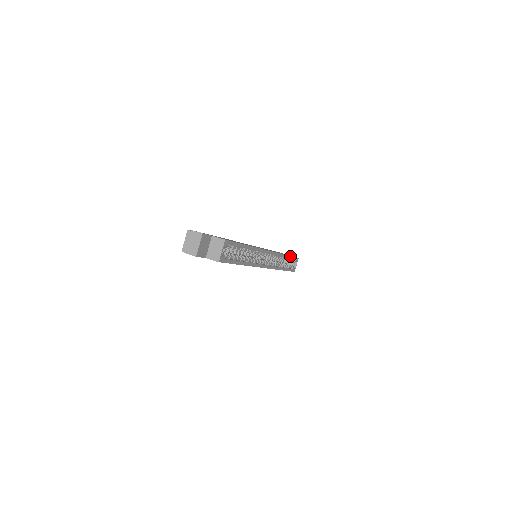
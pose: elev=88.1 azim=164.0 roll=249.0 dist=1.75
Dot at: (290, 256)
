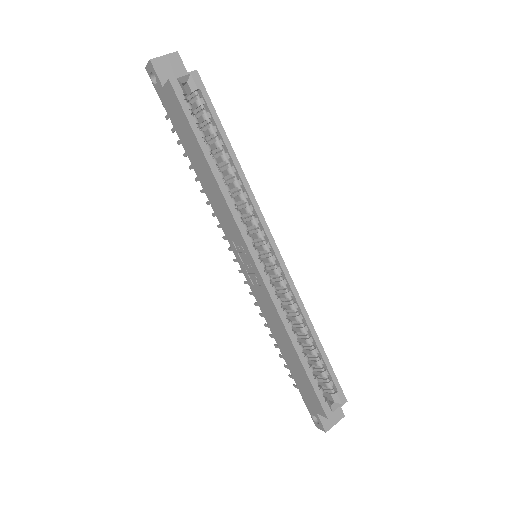
Dot at: (325, 353)
